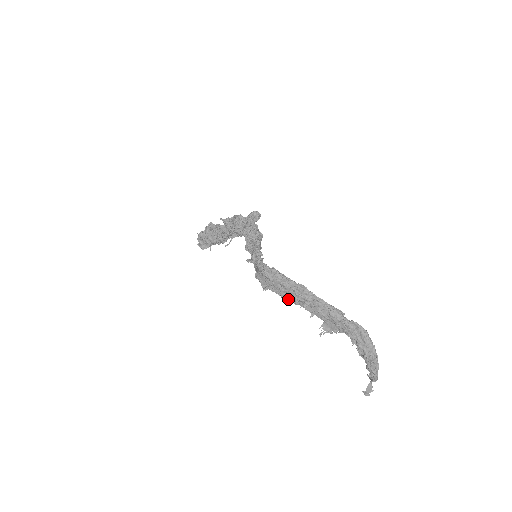
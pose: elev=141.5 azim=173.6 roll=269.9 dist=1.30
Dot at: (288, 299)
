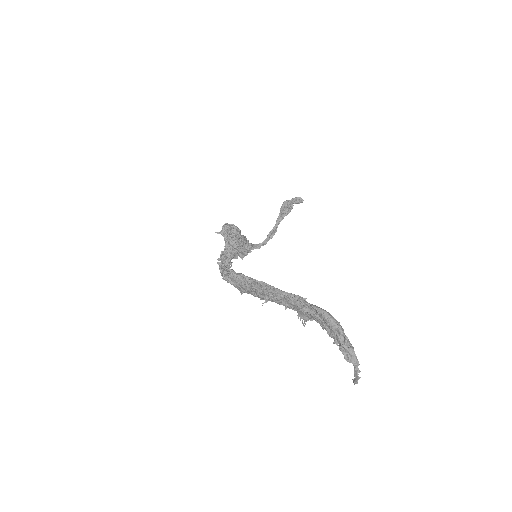
Dot at: occluded
